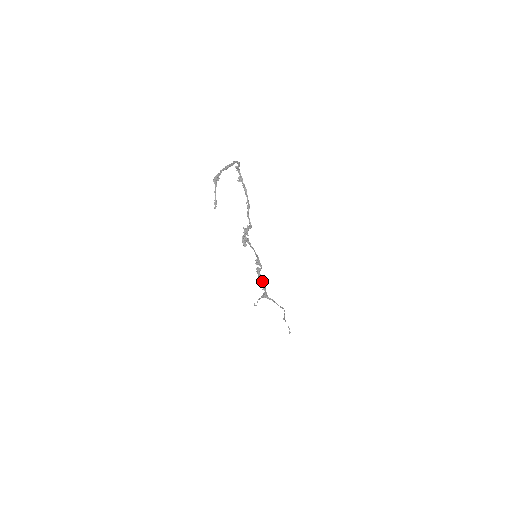
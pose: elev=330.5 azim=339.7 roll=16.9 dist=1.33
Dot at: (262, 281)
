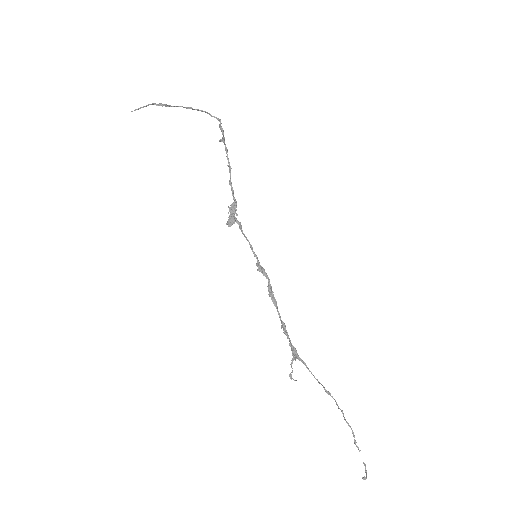
Dot at: (278, 313)
